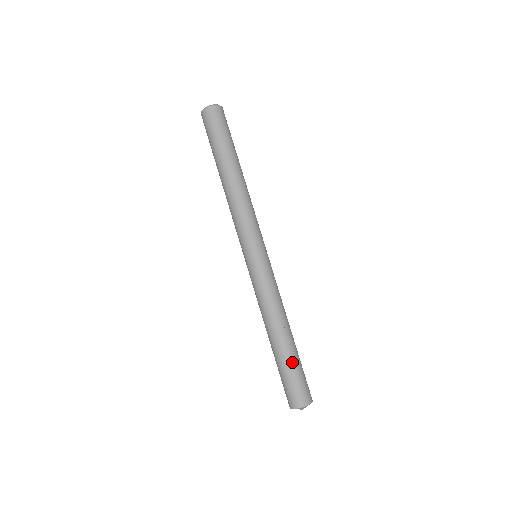
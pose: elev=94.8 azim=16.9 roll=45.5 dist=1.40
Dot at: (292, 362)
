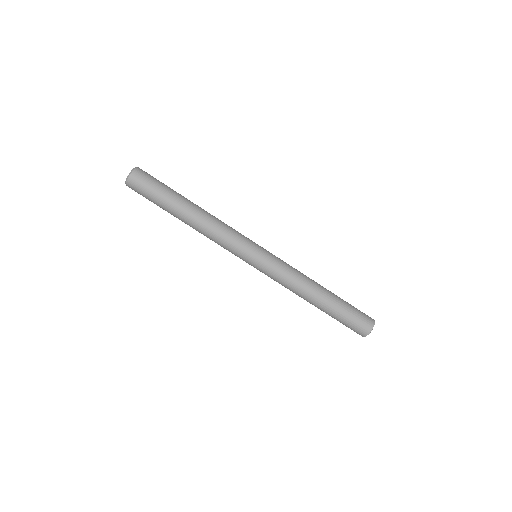
Dot at: (343, 305)
